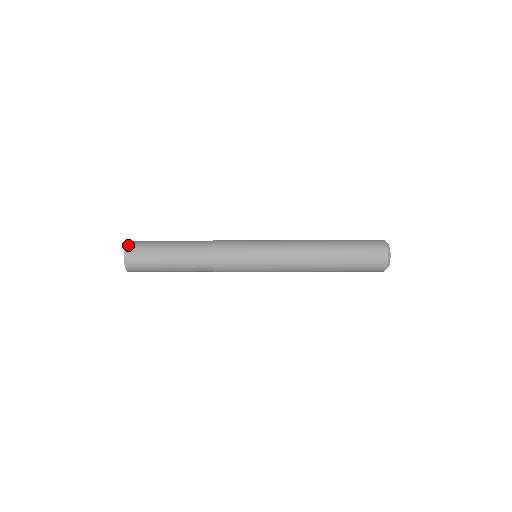
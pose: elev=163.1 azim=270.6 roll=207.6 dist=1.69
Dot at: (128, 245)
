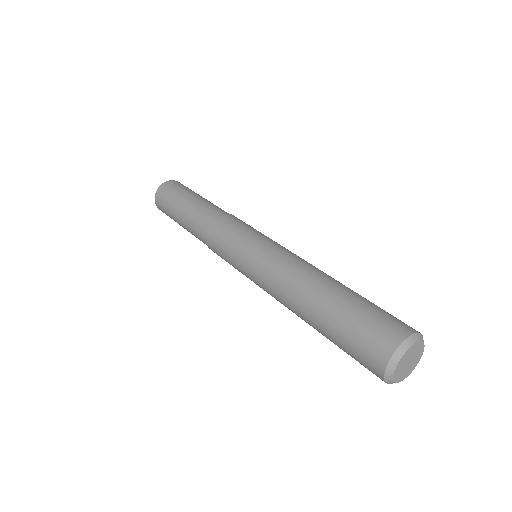
Dot at: (157, 194)
